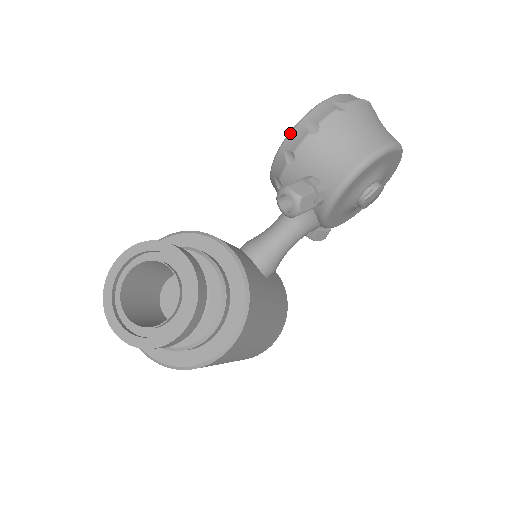
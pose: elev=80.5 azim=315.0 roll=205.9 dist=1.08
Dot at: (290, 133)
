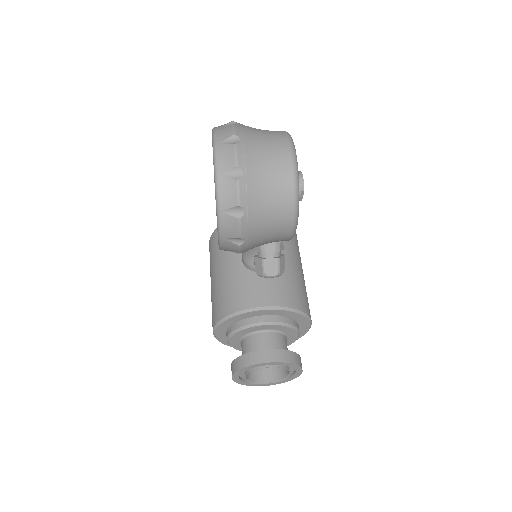
Dot at: (221, 247)
